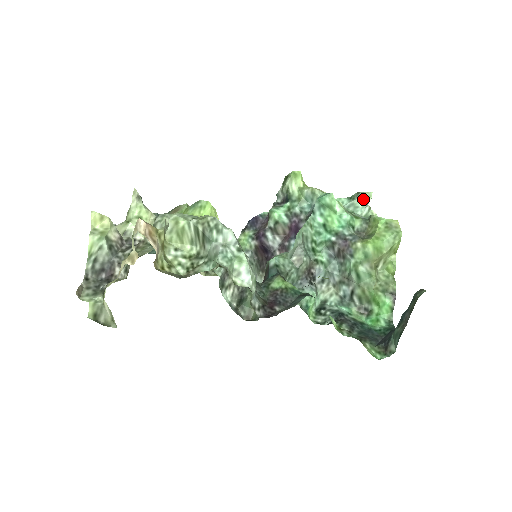
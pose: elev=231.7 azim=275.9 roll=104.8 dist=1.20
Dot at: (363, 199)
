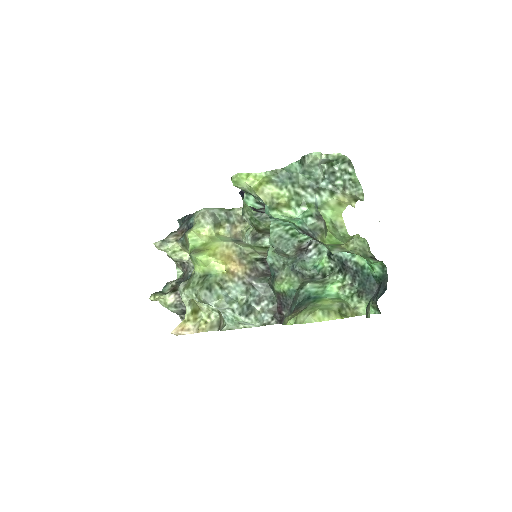
Dot at: (311, 164)
